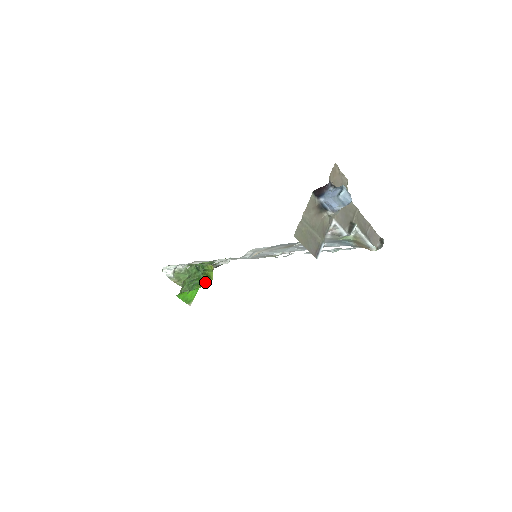
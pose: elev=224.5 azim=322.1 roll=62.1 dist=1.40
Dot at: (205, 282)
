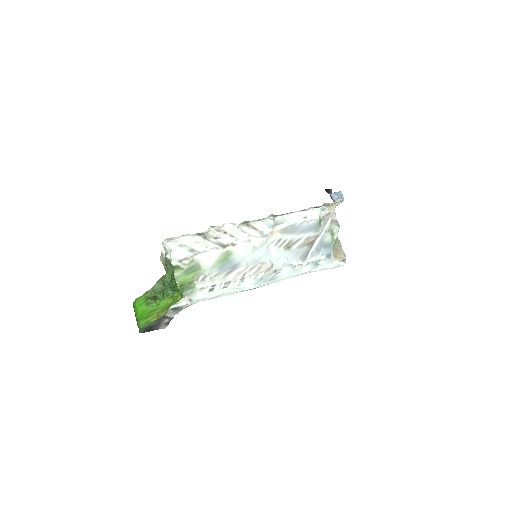
Dot at: (179, 292)
